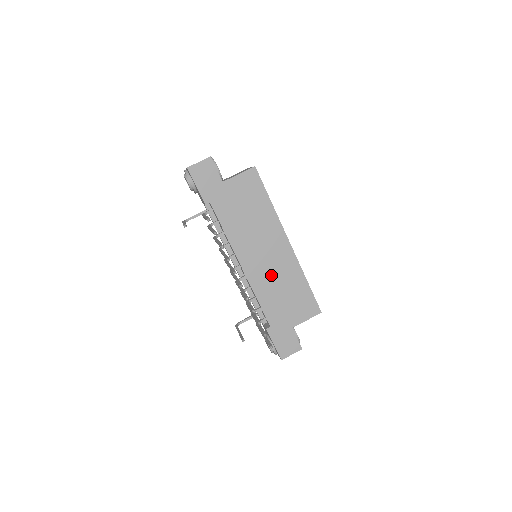
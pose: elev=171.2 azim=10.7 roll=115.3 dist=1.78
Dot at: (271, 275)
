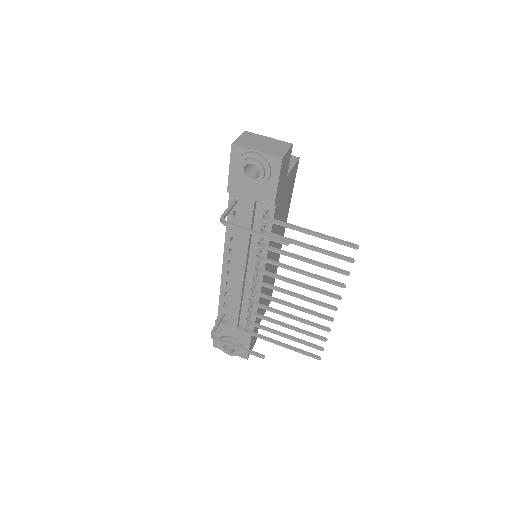
Dot at: (269, 276)
